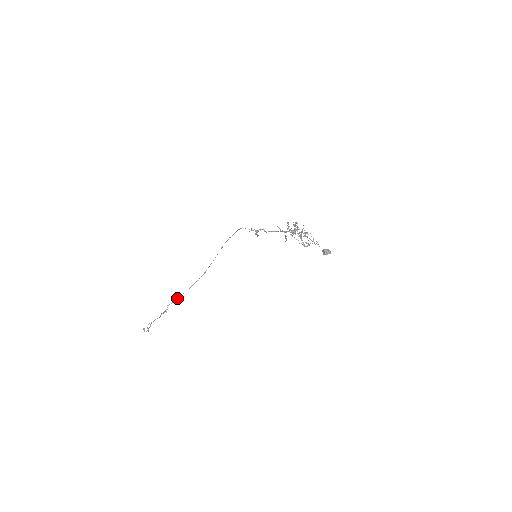
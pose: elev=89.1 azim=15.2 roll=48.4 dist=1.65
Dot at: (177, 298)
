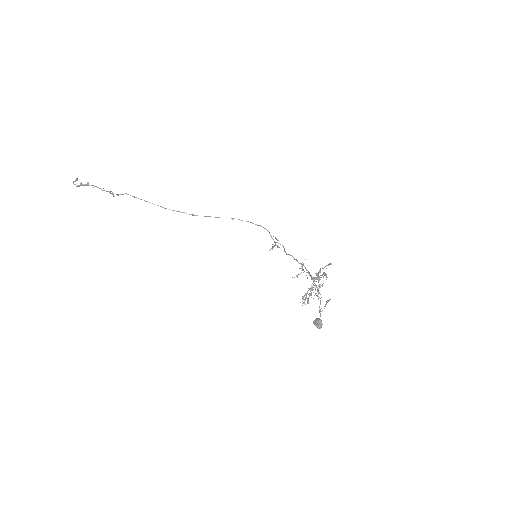
Dot at: occluded
